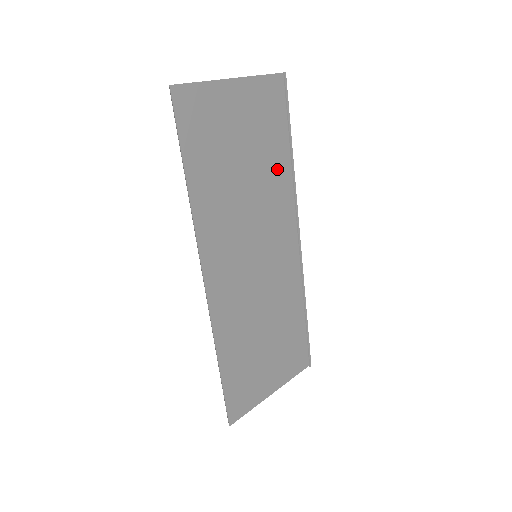
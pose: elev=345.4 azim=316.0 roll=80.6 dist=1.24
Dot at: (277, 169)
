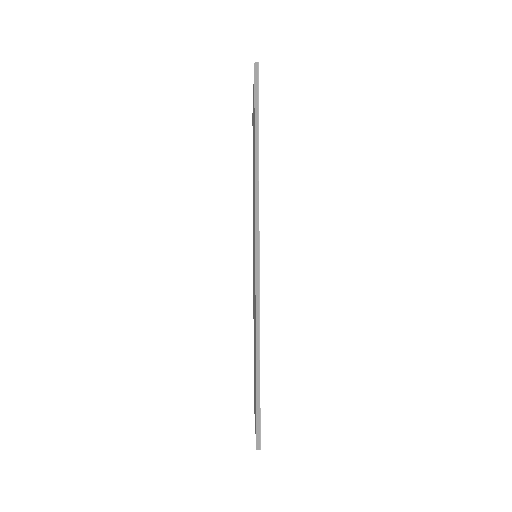
Dot at: occluded
